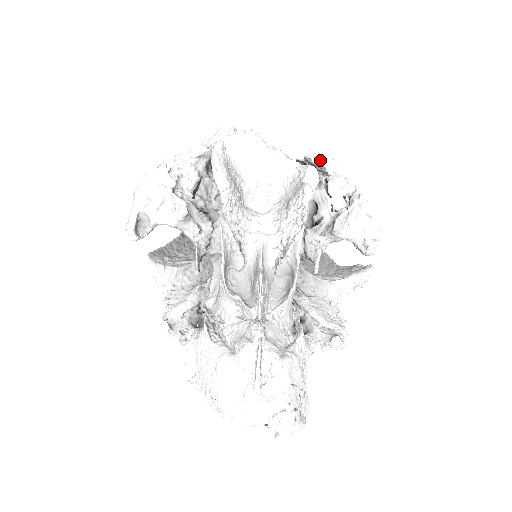
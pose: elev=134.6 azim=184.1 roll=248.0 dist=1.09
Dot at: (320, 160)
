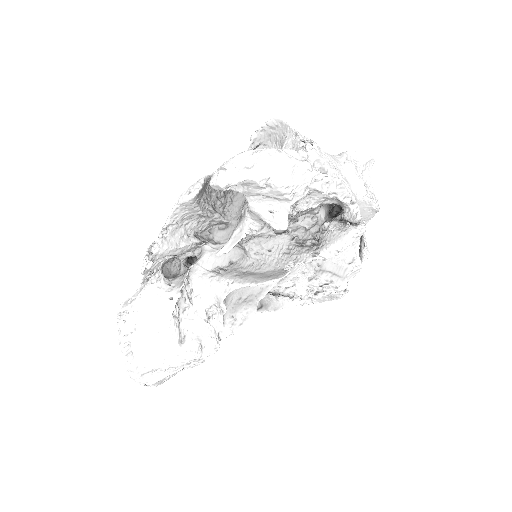
Dot at: (366, 255)
